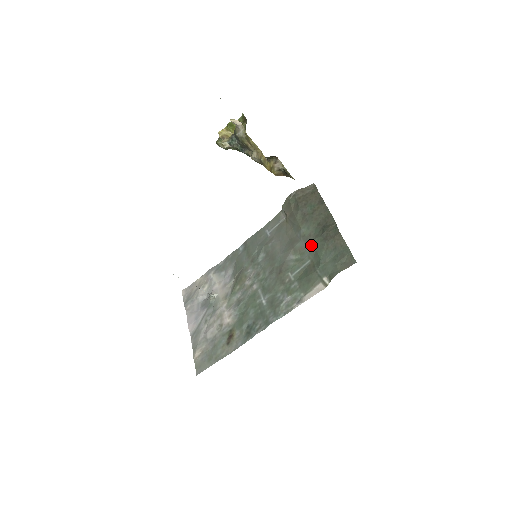
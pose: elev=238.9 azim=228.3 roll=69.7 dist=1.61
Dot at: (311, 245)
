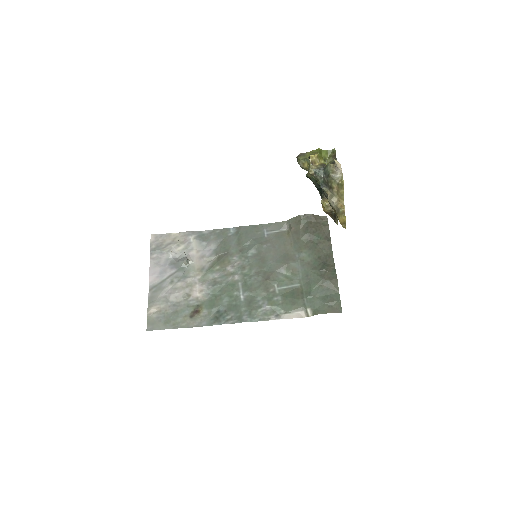
Dot at: (307, 273)
